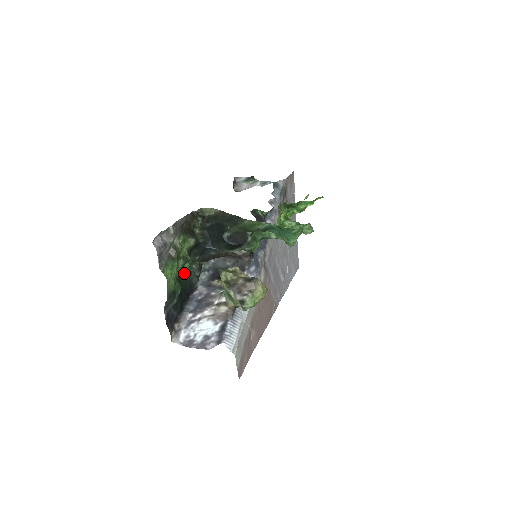
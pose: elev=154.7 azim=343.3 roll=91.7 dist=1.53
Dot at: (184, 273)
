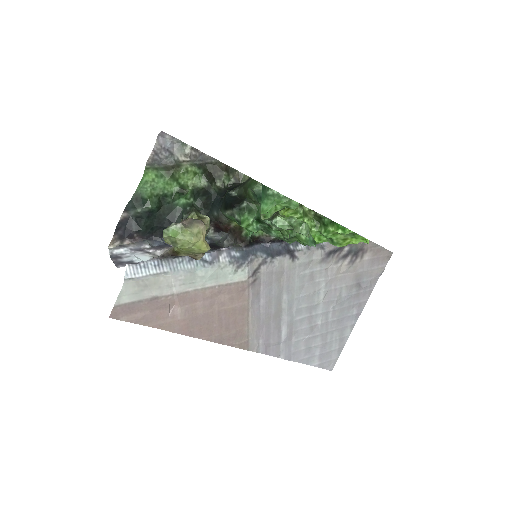
Dot at: (173, 203)
